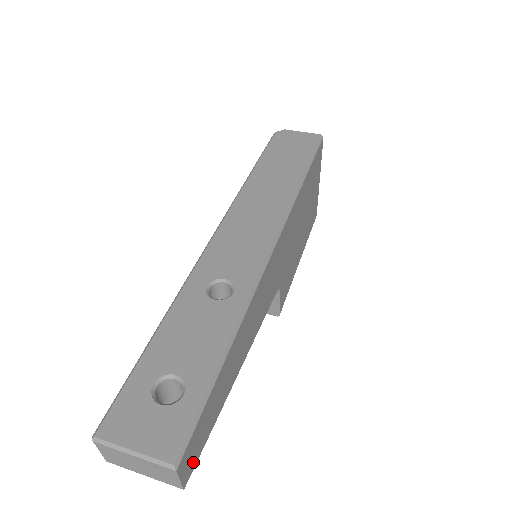
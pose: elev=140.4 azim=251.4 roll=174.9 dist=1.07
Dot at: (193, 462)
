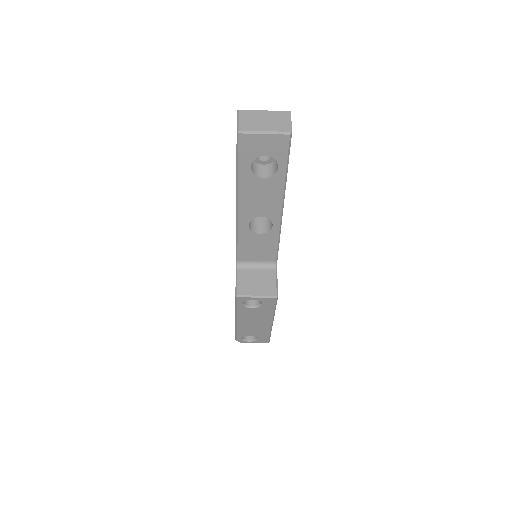
Dot at: occluded
